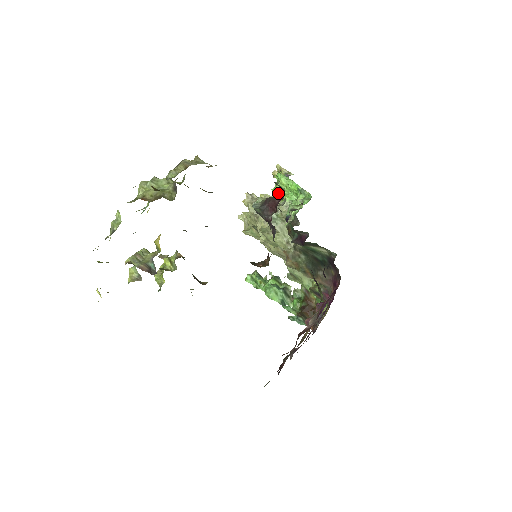
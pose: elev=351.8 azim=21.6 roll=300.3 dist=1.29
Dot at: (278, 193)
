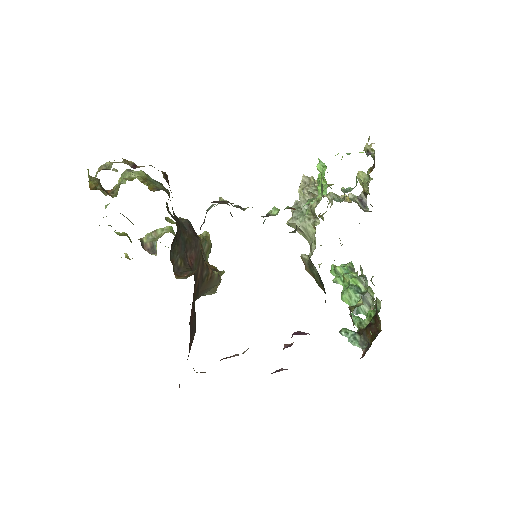
Dot at: occluded
